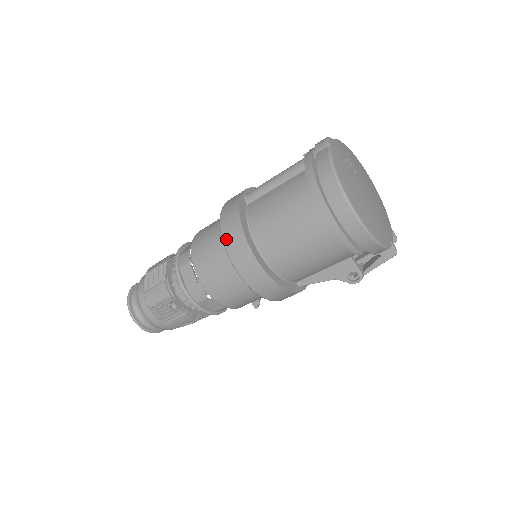
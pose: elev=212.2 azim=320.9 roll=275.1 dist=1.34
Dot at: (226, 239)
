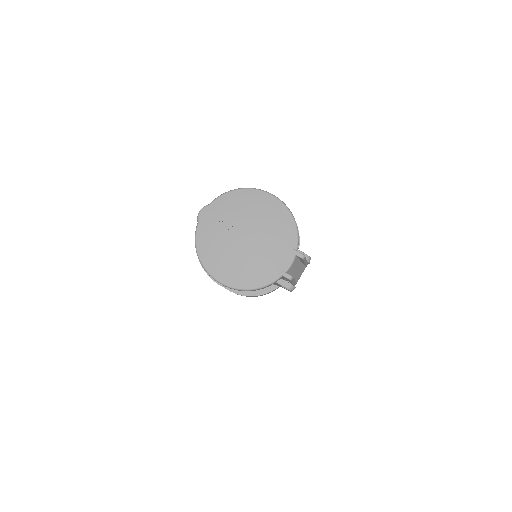
Dot at: occluded
